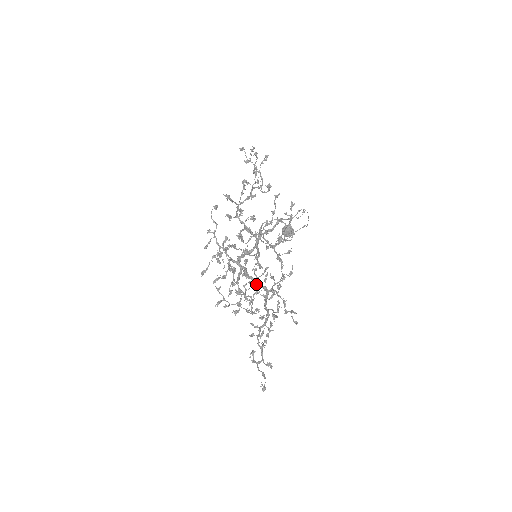
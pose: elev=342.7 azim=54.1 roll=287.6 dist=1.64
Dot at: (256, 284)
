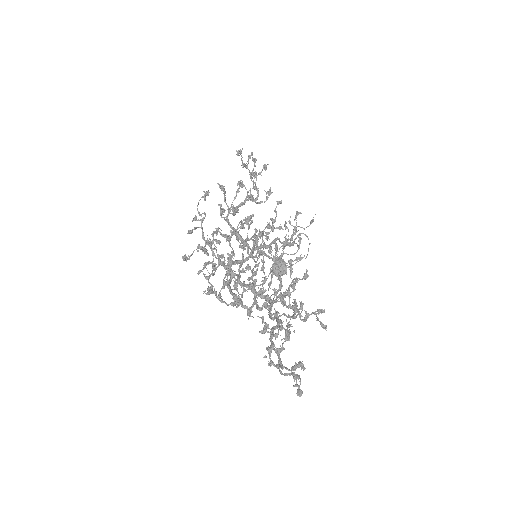
Dot at: occluded
